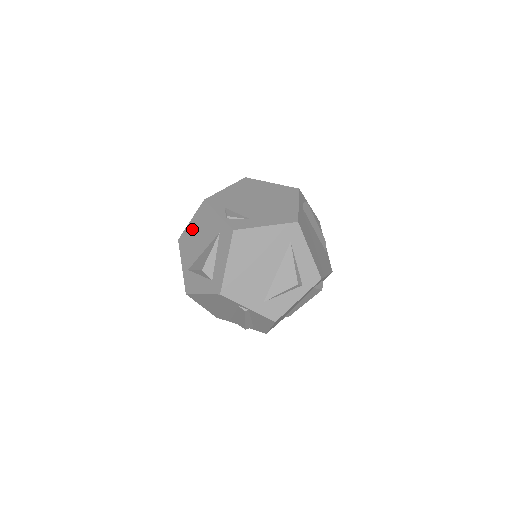
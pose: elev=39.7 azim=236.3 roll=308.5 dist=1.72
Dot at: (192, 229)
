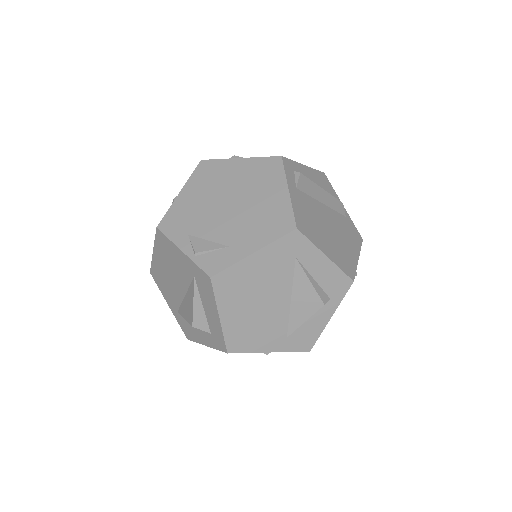
Dot at: (159, 263)
